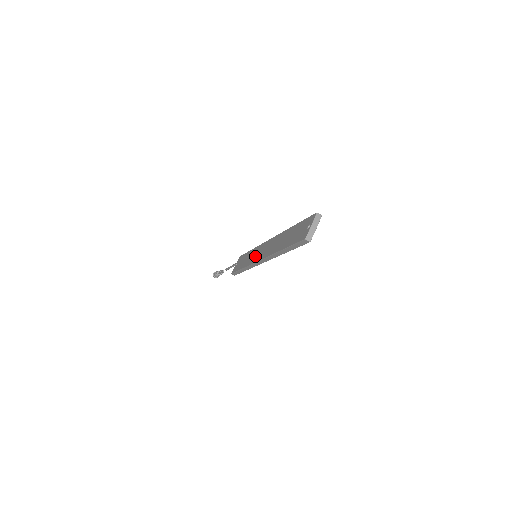
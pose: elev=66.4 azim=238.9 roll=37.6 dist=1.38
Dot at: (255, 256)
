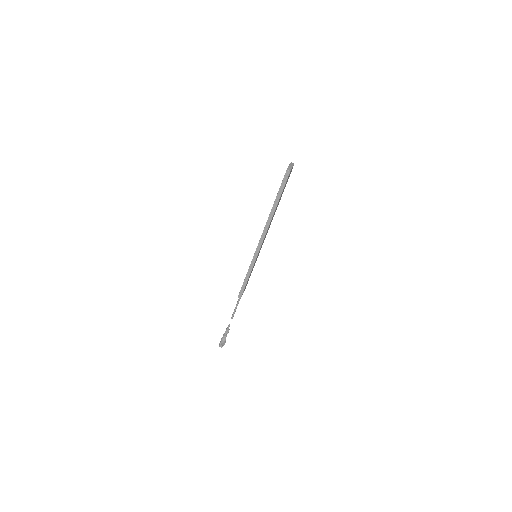
Dot at: occluded
